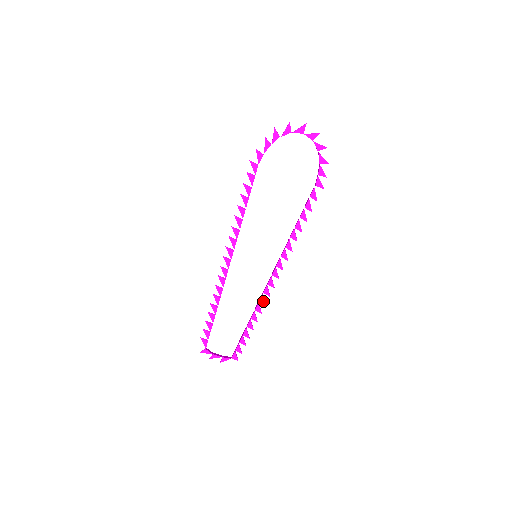
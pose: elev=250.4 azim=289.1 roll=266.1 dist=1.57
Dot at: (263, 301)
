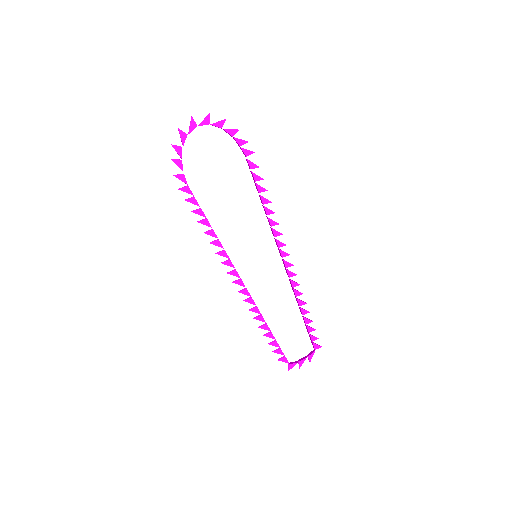
Dot at: (295, 284)
